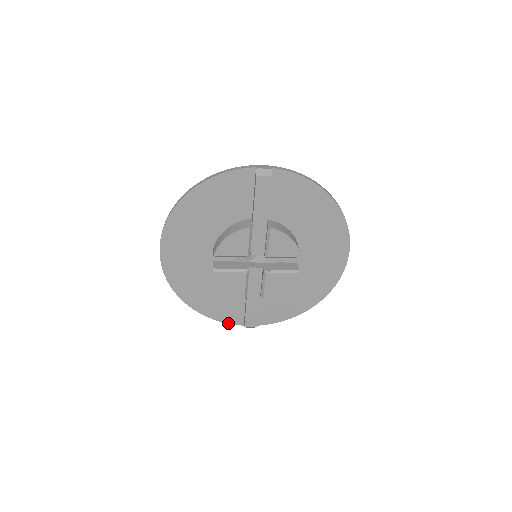
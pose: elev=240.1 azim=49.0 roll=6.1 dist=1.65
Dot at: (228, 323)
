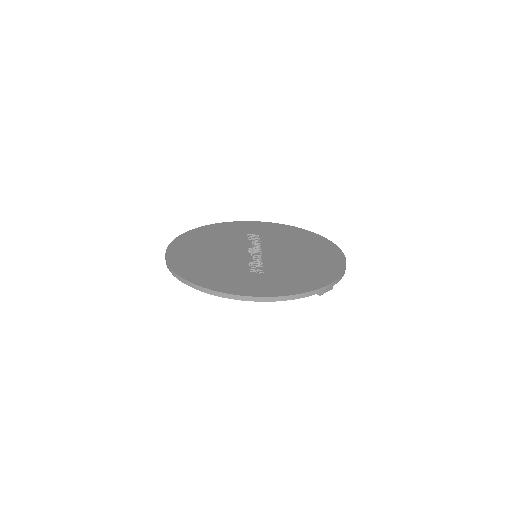
Dot at: occluded
